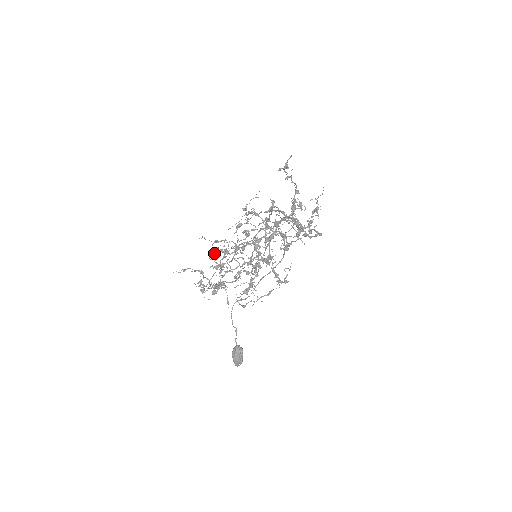
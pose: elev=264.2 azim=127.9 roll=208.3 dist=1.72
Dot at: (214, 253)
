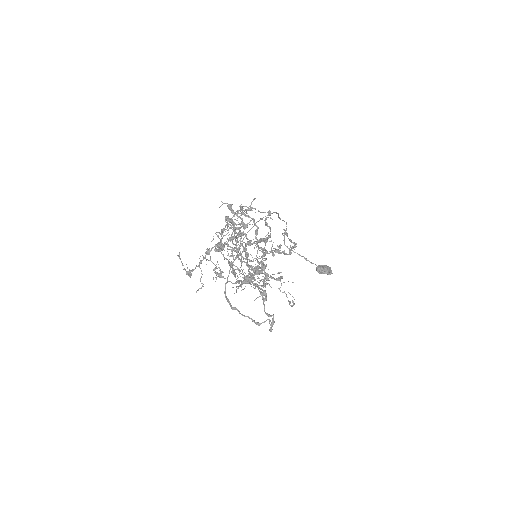
Dot at: (233, 274)
